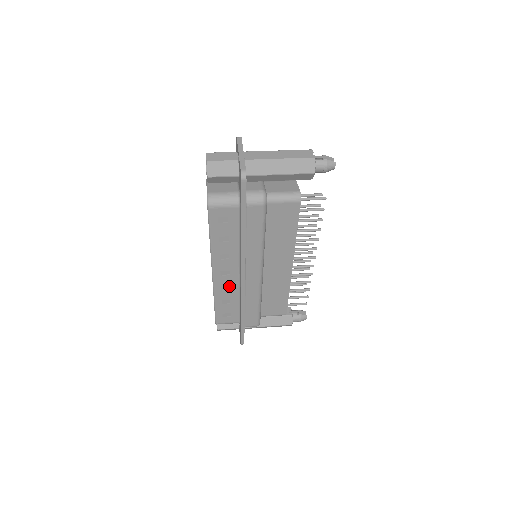
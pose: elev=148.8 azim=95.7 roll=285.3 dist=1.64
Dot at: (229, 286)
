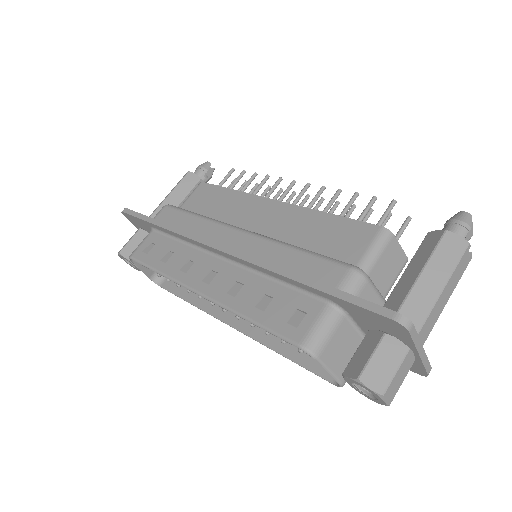
Dot at: occluded
